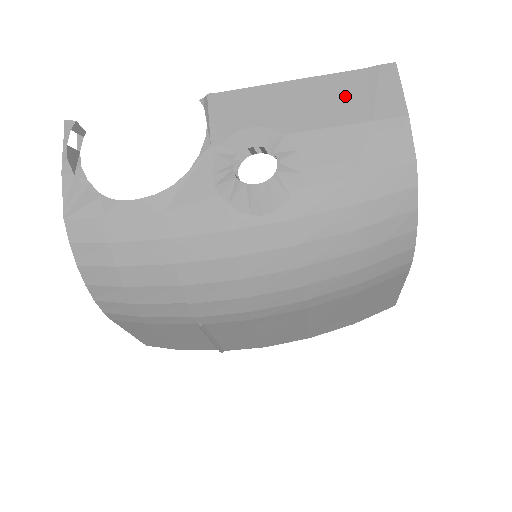
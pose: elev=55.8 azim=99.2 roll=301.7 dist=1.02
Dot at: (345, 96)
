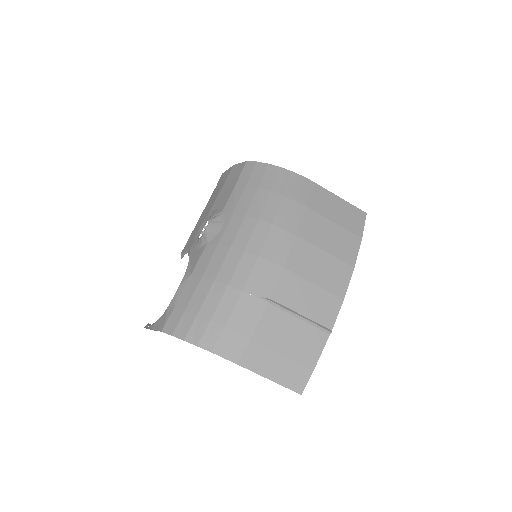
Dot at: (216, 192)
